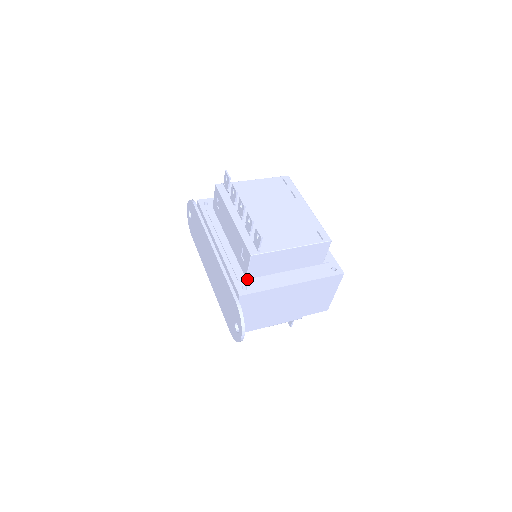
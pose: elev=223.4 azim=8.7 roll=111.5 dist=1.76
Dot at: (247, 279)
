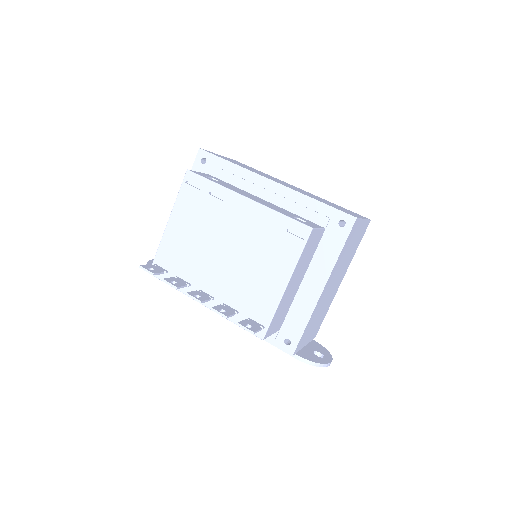
Dot at: (280, 329)
